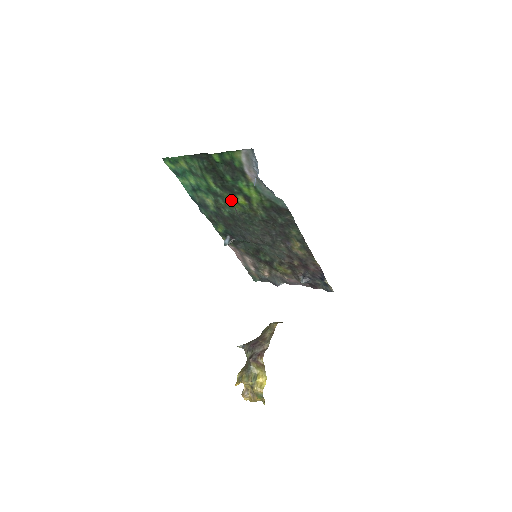
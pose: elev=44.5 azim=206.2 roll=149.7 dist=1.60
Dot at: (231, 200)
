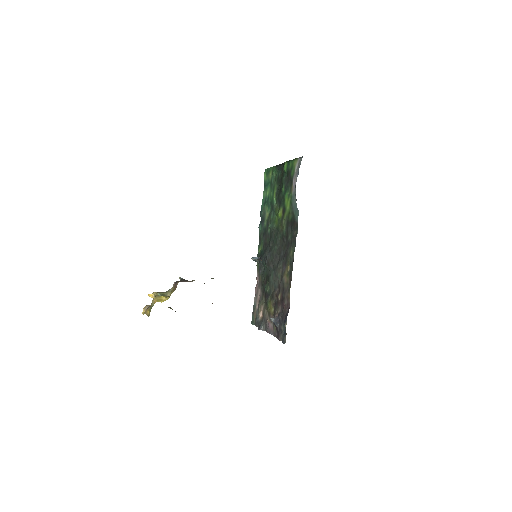
Dot at: occluded
